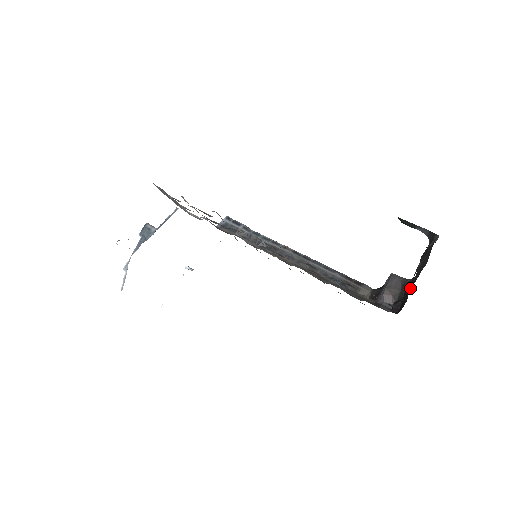
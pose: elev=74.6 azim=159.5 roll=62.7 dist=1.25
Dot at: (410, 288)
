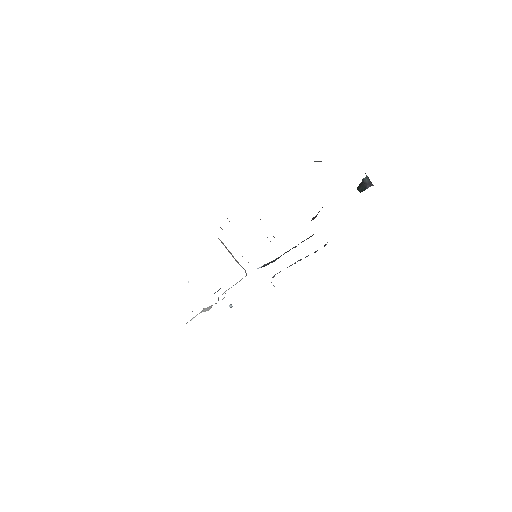
Dot at: occluded
